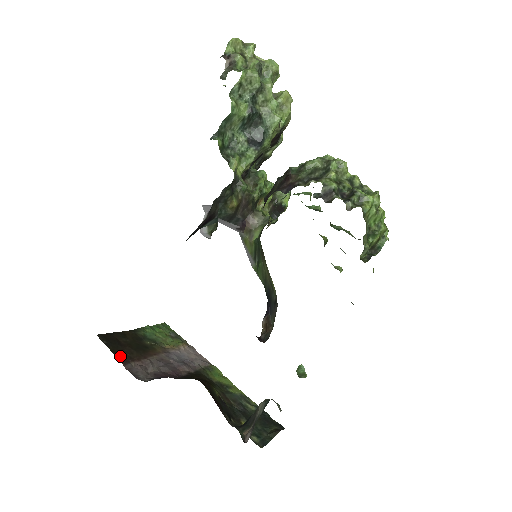
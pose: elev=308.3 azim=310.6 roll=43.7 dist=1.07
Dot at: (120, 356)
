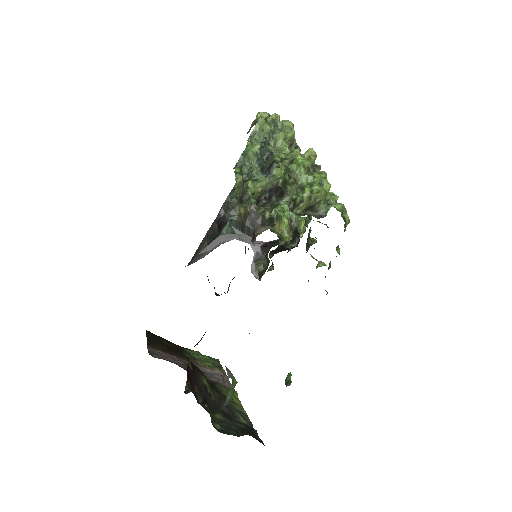
Dot at: (151, 343)
